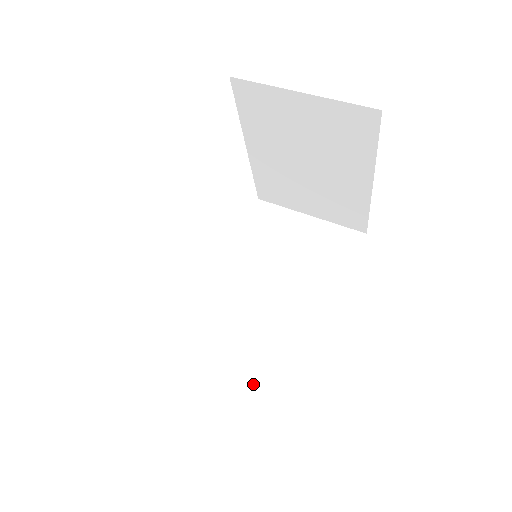
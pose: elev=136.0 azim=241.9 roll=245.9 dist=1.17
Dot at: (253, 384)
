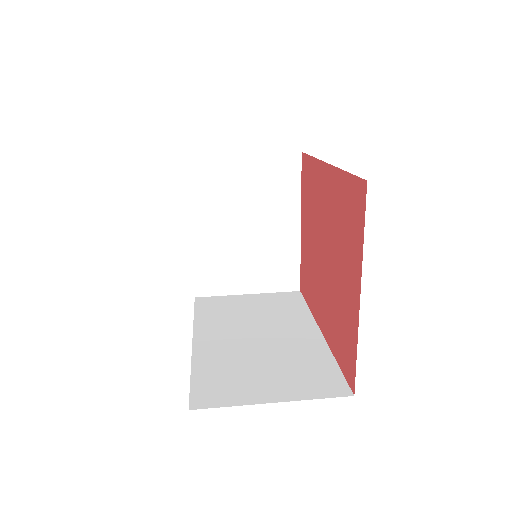
Dot at: (300, 384)
